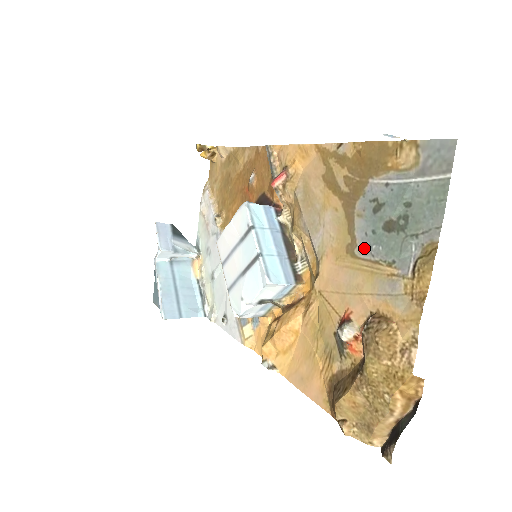
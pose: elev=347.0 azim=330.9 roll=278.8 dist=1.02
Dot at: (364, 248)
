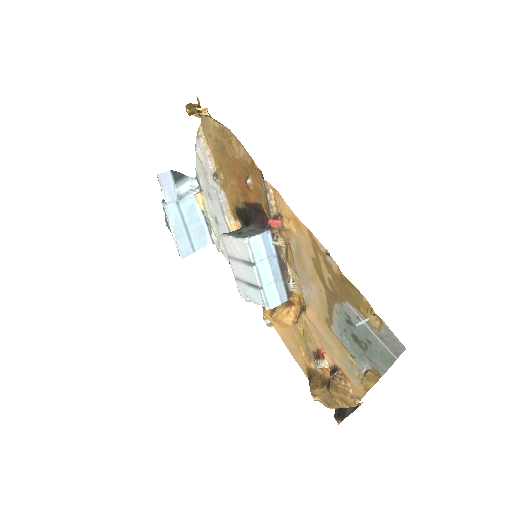
Dot at: (337, 332)
